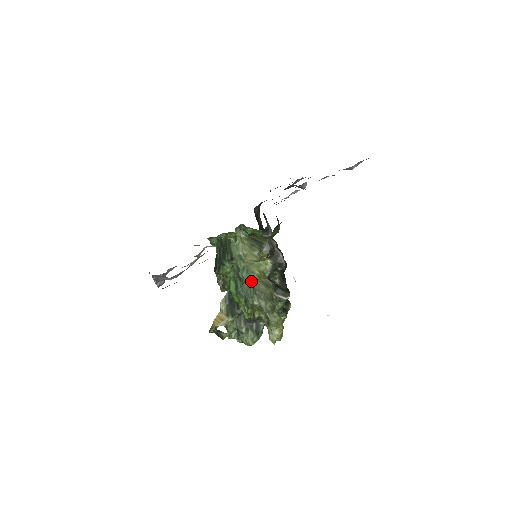
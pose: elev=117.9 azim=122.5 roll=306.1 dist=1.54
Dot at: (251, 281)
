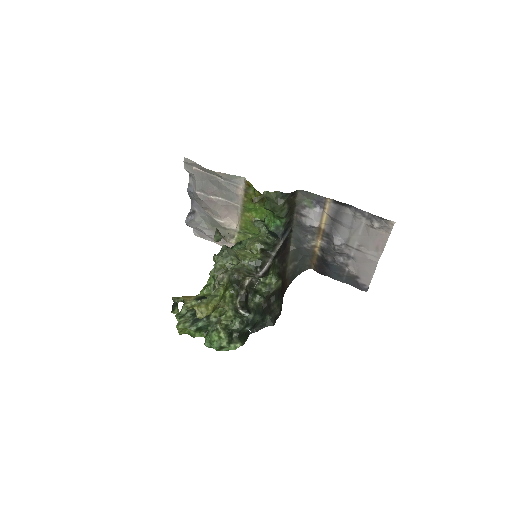
Dot at: occluded
